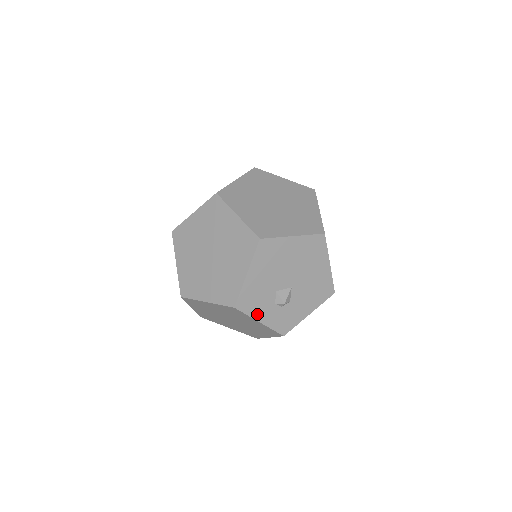
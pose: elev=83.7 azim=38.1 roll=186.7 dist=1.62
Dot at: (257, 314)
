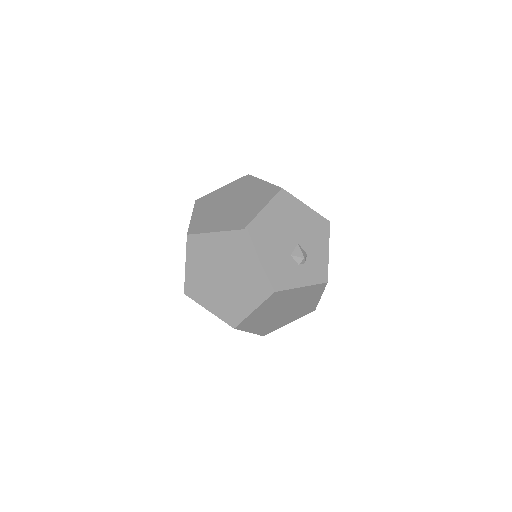
Dot at: (294, 283)
